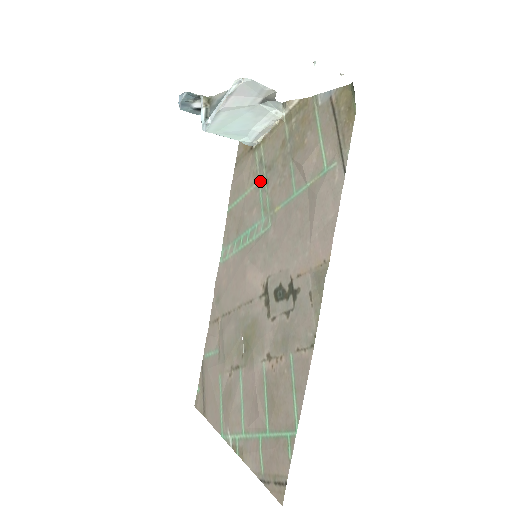
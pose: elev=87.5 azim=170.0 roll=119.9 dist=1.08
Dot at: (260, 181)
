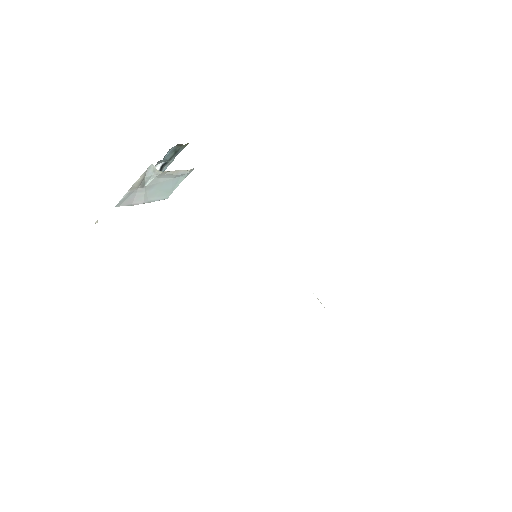
Dot at: occluded
